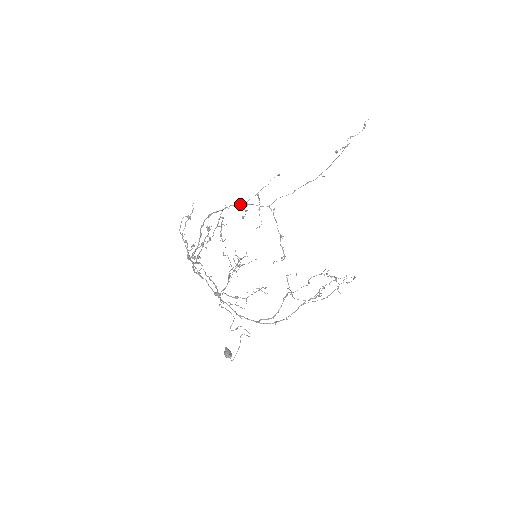
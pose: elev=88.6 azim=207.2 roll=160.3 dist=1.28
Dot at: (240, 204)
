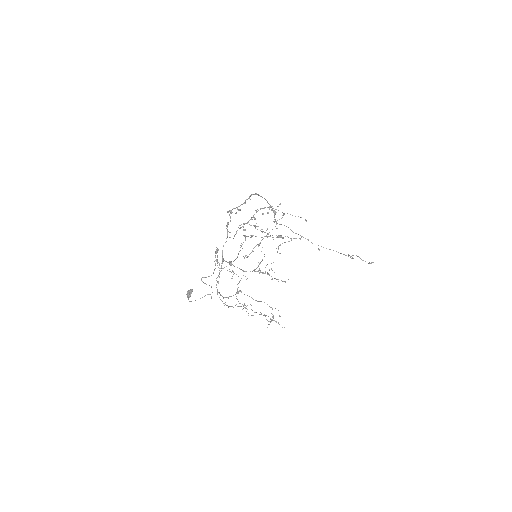
Dot at: (270, 205)
